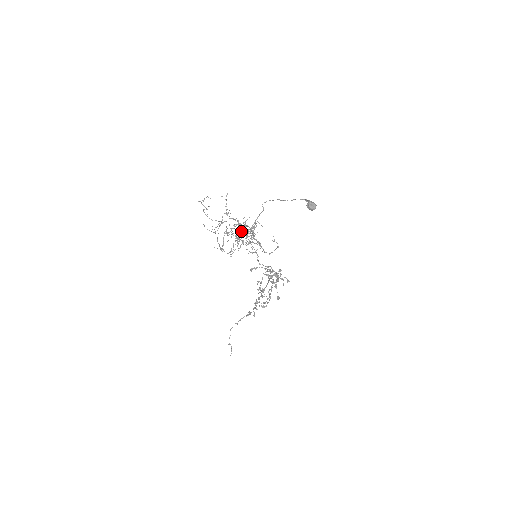
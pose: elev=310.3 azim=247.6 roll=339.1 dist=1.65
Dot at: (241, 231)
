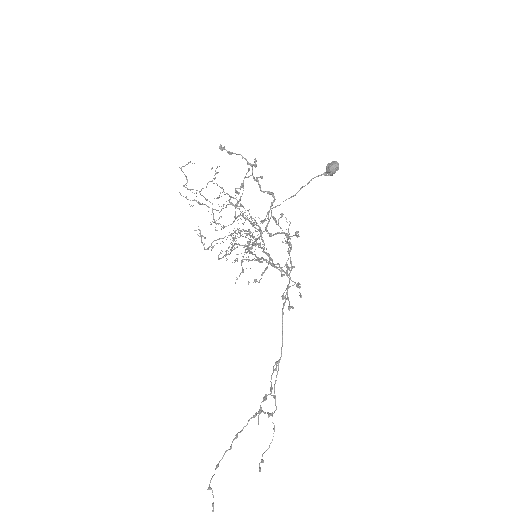
Dot at: (240, 245)
